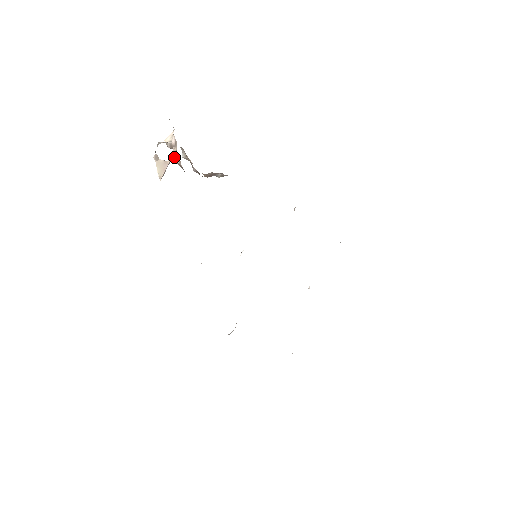
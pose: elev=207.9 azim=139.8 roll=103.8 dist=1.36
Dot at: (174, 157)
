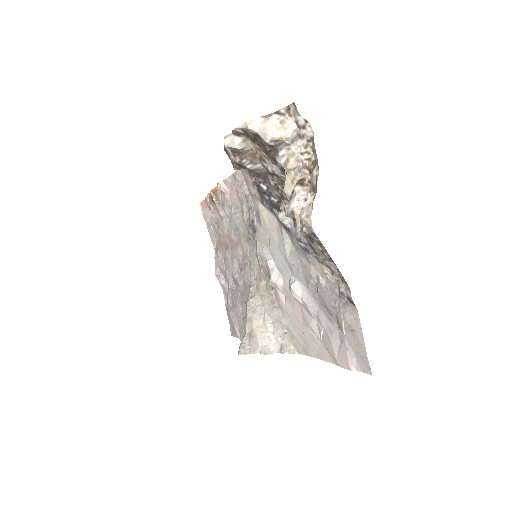
Dot at: (295, 163)
